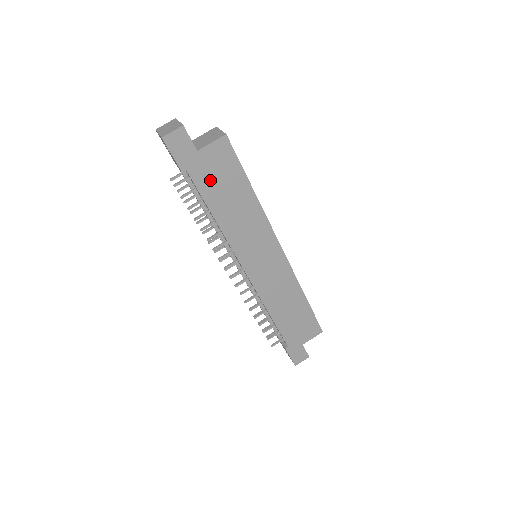
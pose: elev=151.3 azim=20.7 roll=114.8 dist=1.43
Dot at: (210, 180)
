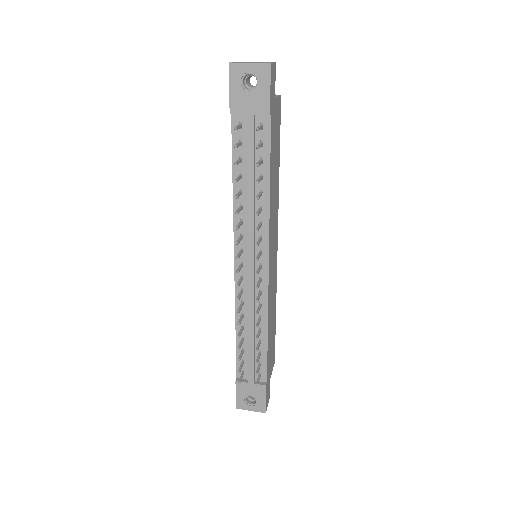
Dot at: (273, 137)
